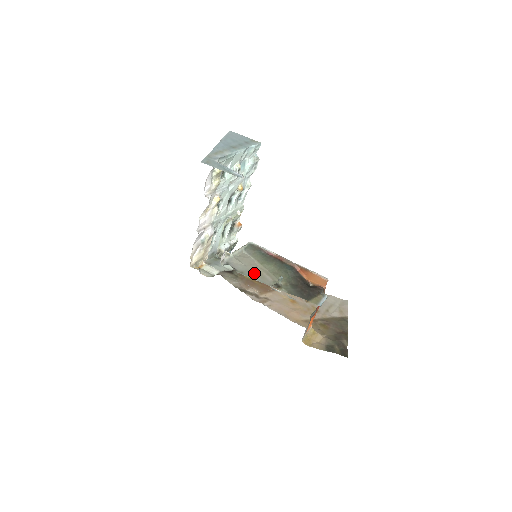
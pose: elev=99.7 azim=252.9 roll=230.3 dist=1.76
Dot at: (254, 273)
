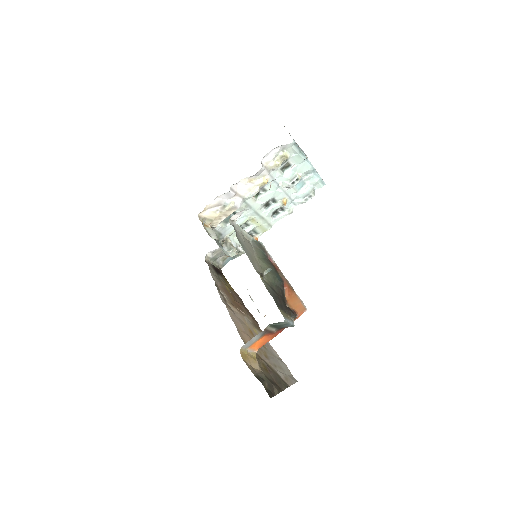
Dot at: (249, 253)
